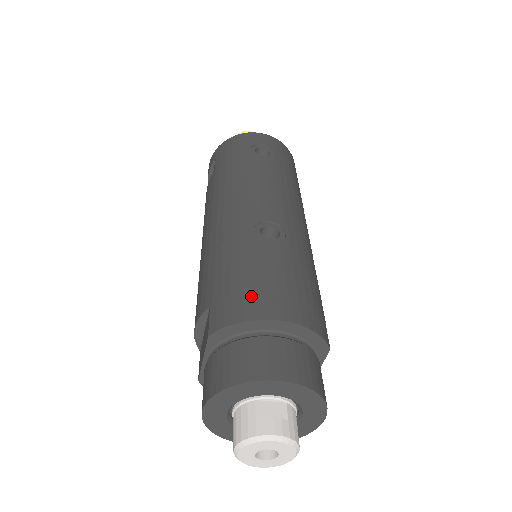
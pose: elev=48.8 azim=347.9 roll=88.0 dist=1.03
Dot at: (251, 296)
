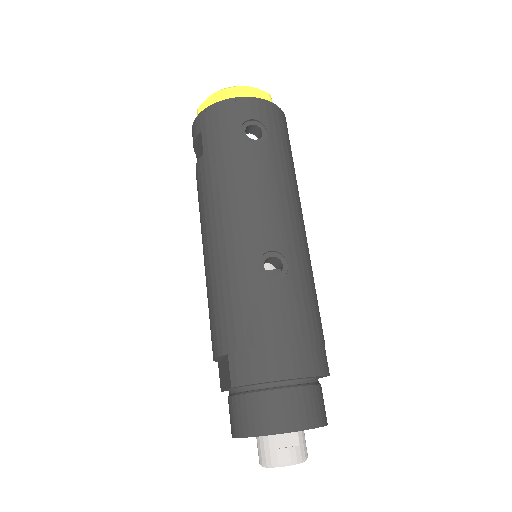
Dot at: (265, 354)
